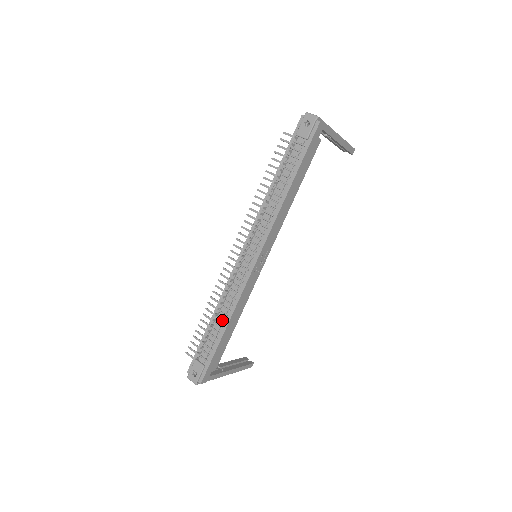
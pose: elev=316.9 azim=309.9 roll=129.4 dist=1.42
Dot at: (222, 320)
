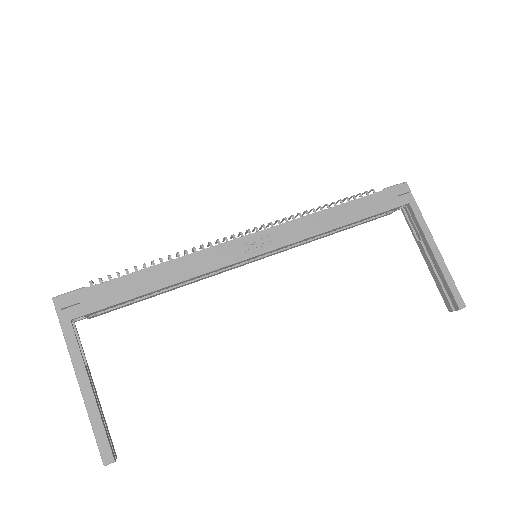
Dot at: occluded
